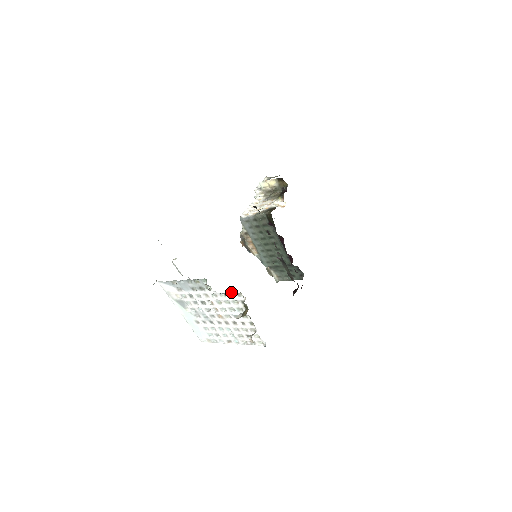
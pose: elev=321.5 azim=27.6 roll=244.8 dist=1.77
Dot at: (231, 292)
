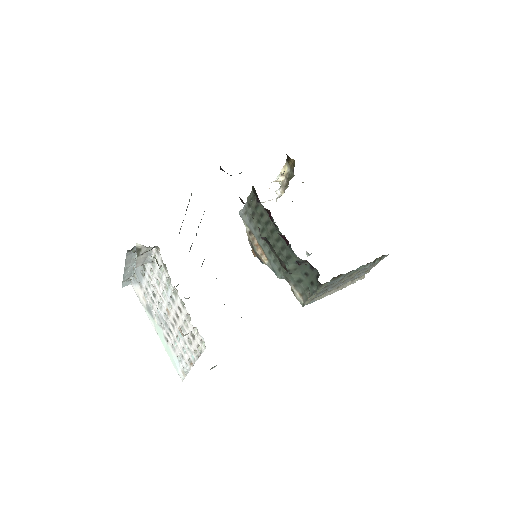
Dot at: (151, 250)
